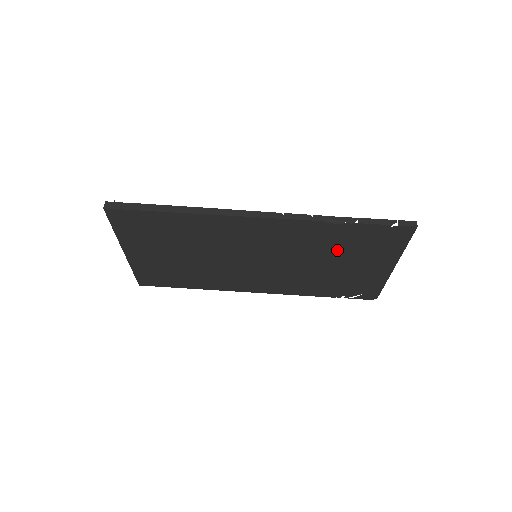
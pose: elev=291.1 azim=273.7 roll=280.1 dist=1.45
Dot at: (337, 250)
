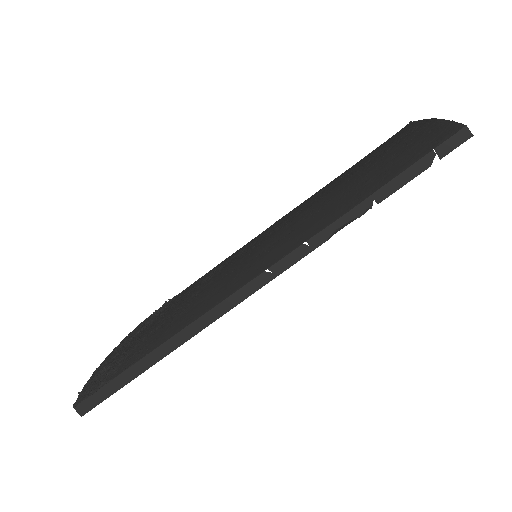
Dot at: occluded
